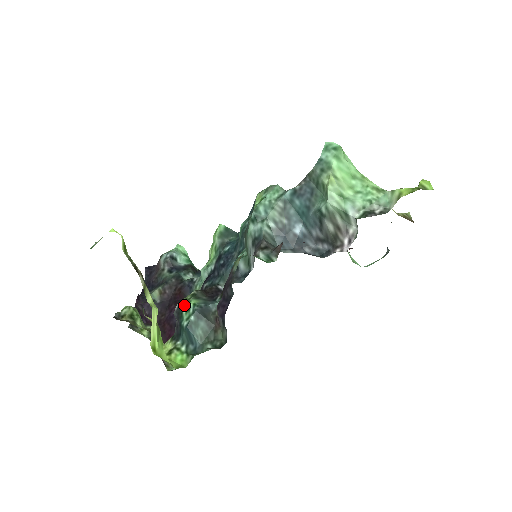
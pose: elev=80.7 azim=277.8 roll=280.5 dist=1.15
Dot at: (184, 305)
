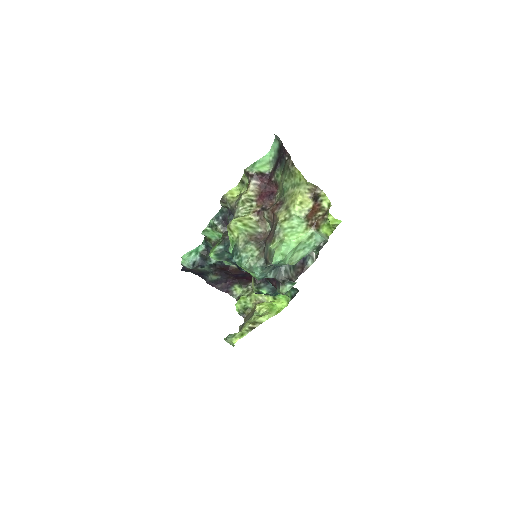
Dot at: occluded
